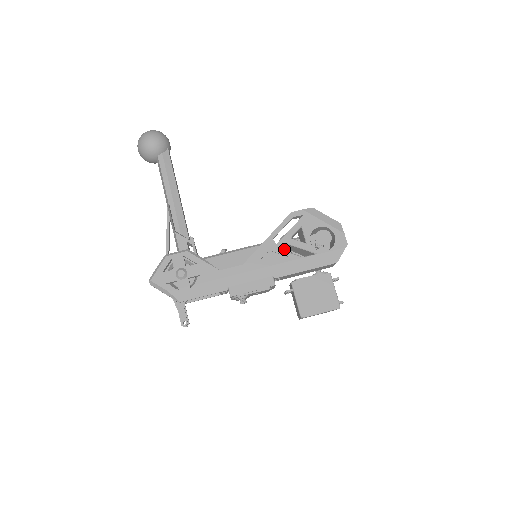
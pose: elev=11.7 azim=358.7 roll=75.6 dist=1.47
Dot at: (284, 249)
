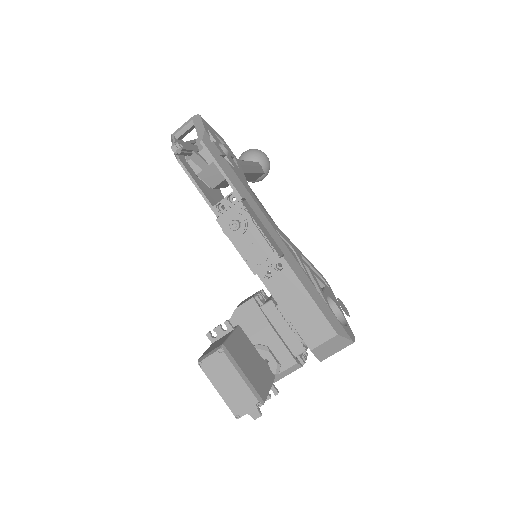
Dot at: occluded
